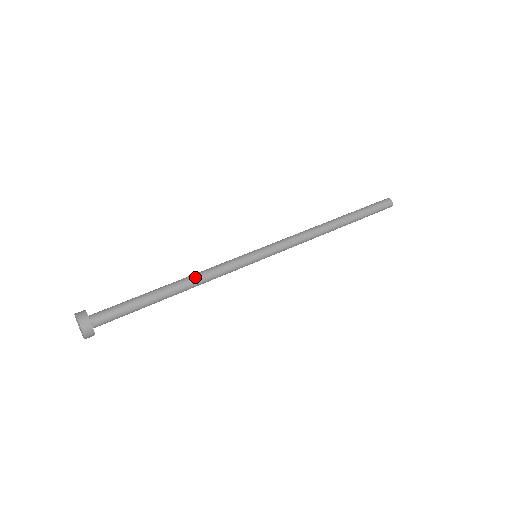
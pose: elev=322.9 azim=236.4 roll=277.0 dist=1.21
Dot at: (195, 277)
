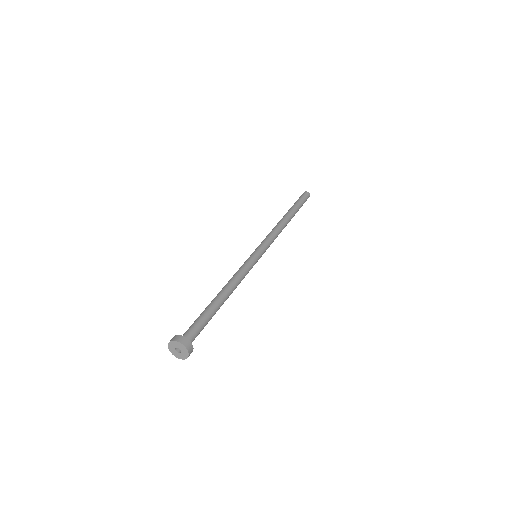
Dot at: (229, 283)
